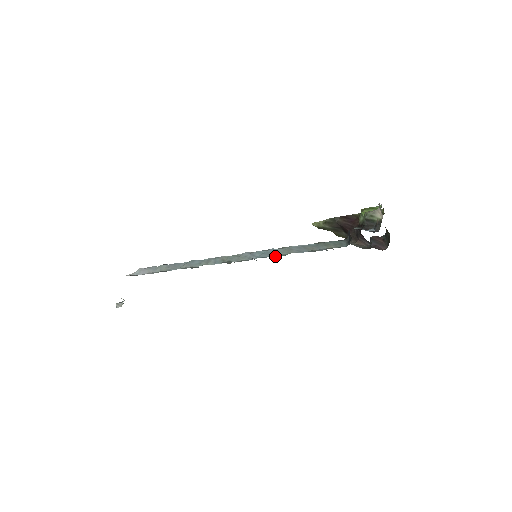
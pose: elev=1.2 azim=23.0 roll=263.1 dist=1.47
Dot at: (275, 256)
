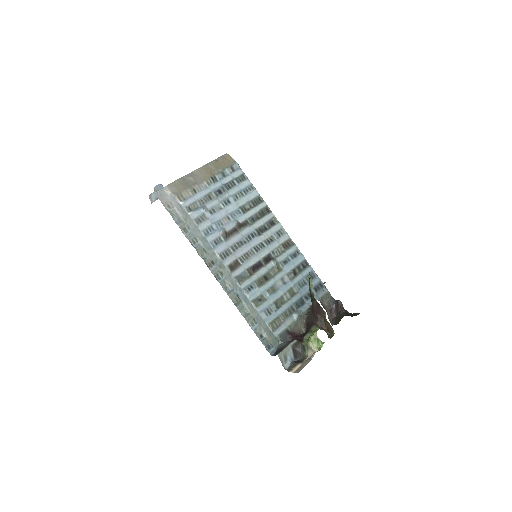
Dot at: (244, 305)
